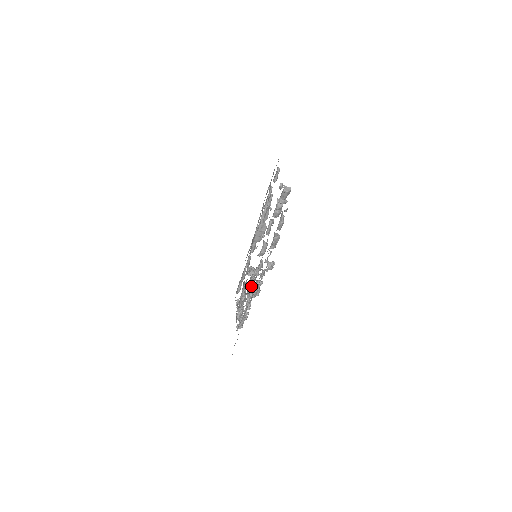
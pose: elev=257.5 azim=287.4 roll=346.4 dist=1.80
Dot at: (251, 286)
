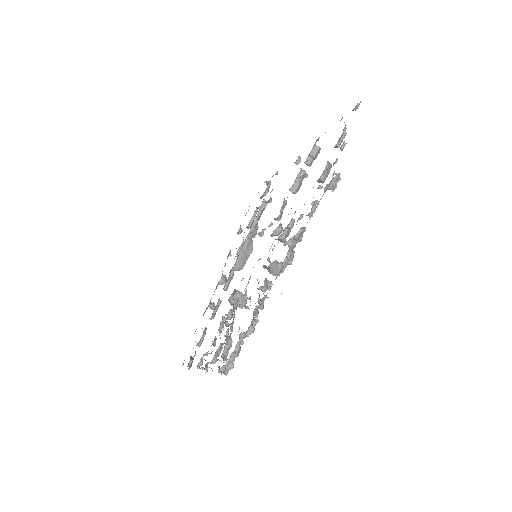
Dot at: occluded
